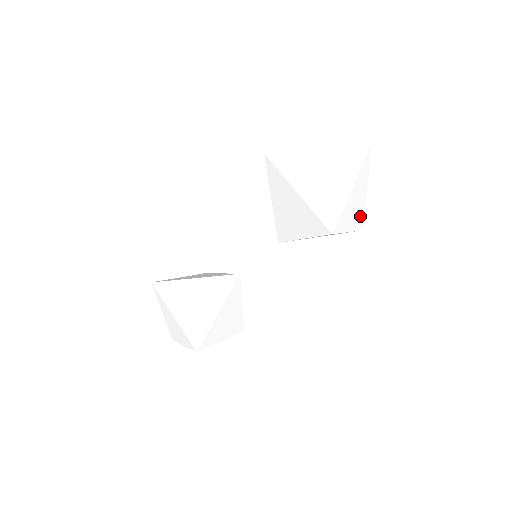
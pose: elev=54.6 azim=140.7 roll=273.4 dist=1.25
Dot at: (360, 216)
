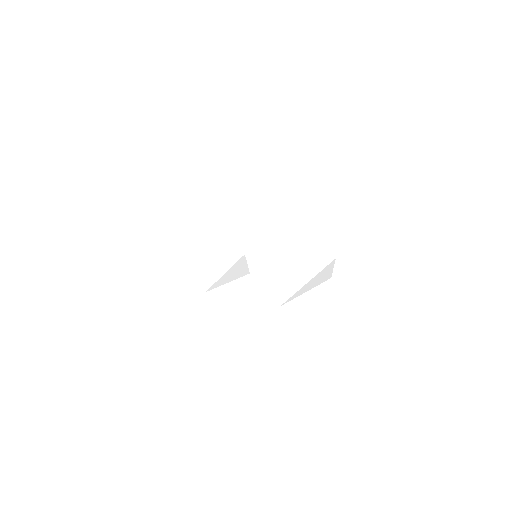
Dot at: occluded
